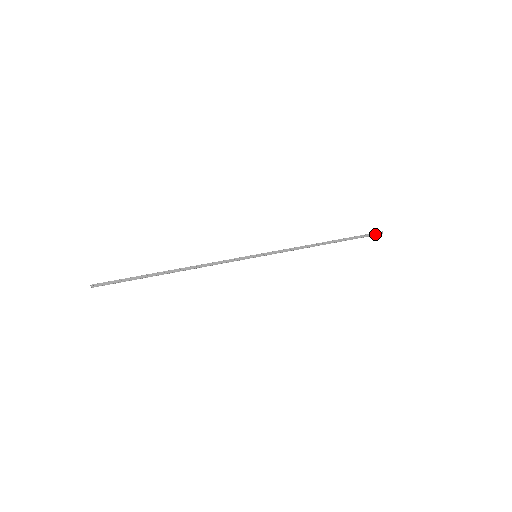
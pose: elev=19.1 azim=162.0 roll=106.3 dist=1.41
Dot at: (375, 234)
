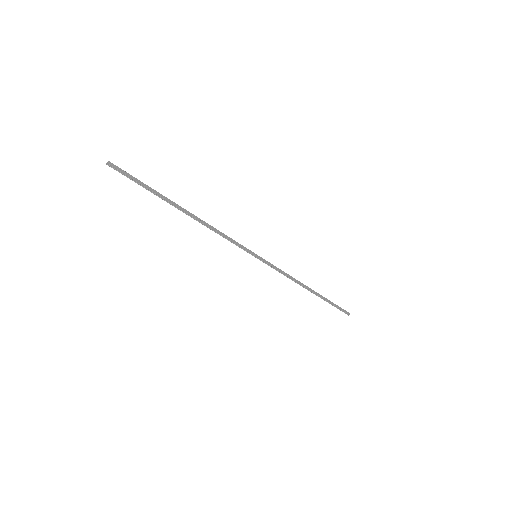
Dot at: (345, 311)
